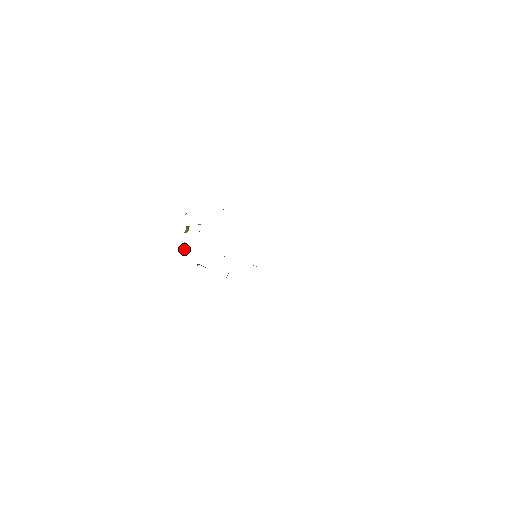
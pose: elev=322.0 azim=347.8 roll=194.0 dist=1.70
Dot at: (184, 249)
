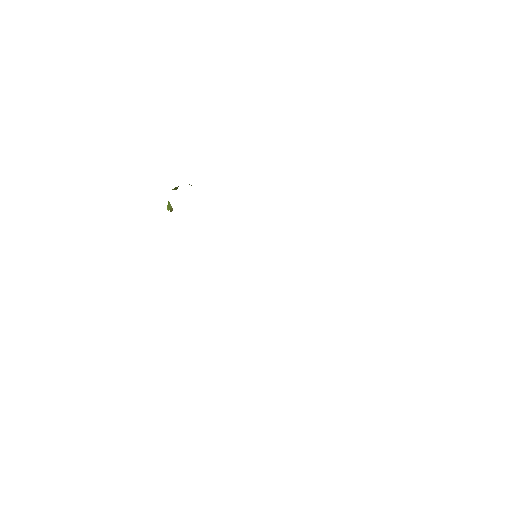
Dot at: (168, 210)
